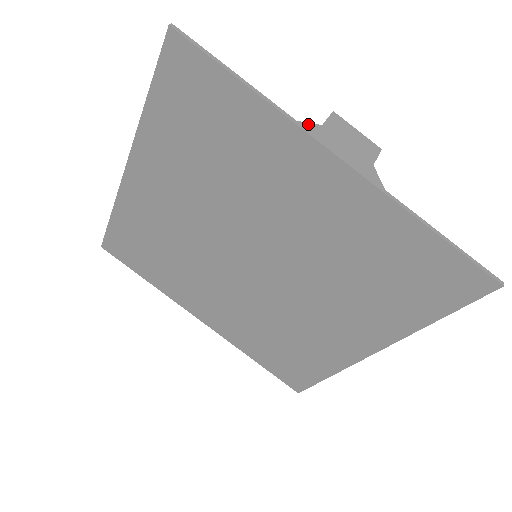
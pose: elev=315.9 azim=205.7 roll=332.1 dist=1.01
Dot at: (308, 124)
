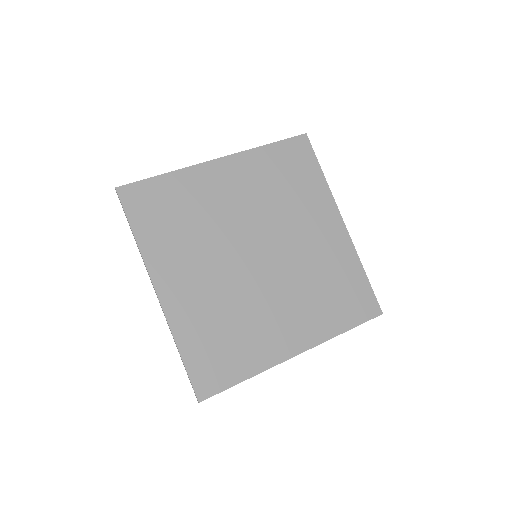
Dot at: occluded
